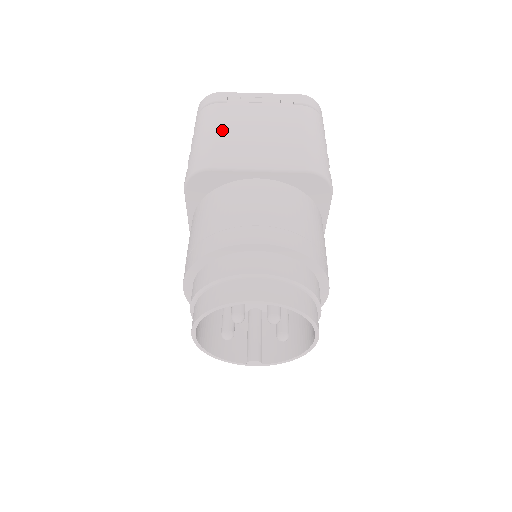
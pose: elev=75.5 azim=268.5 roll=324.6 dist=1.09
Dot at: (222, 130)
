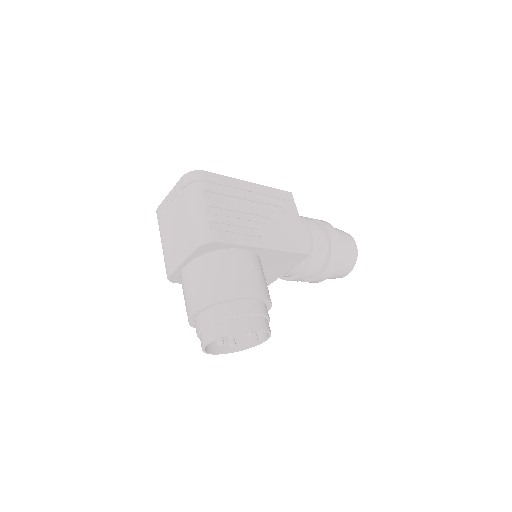
Dot at: (165, 241)
